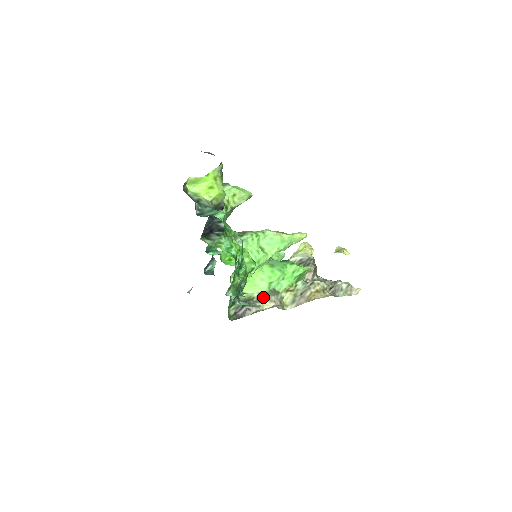
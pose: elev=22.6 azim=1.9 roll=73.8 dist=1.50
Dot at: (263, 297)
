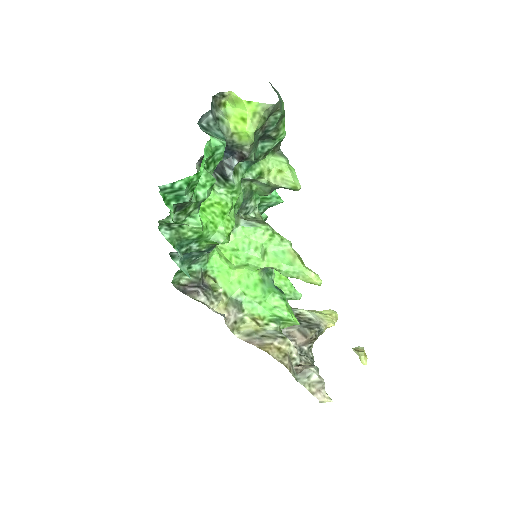
Dot at: (224, 299)
